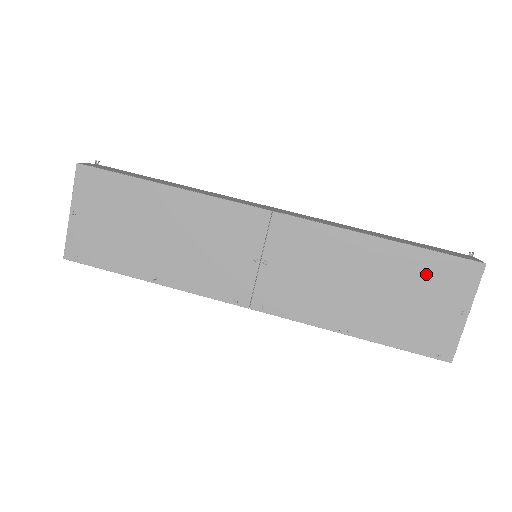
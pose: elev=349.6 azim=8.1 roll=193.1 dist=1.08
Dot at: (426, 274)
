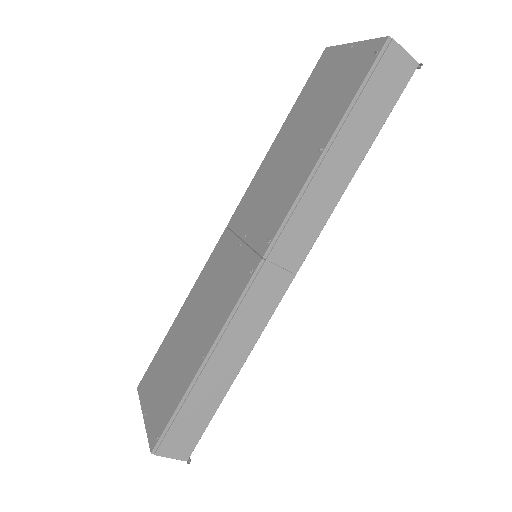
Dot at: (312, 92)
